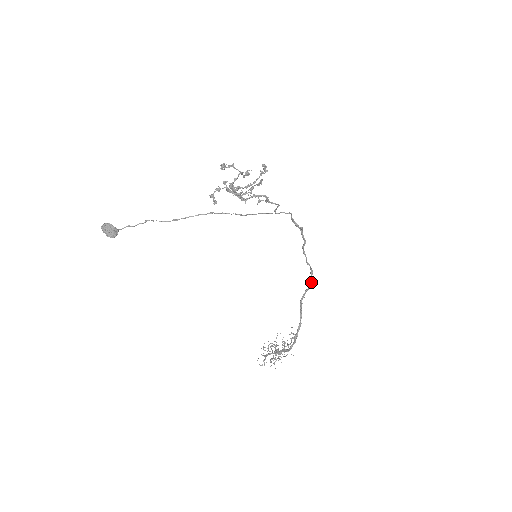
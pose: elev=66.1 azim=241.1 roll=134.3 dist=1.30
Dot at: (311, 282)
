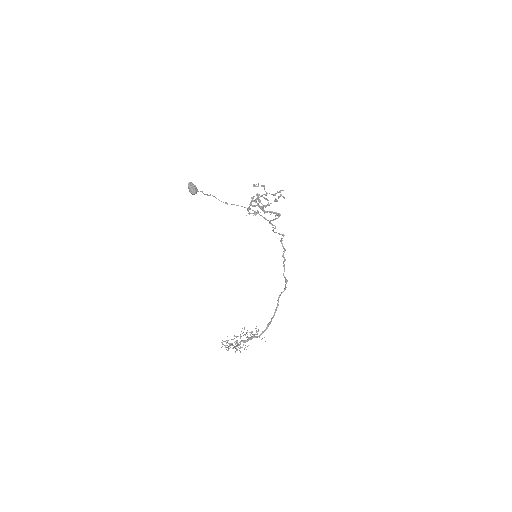
Dot at: occluded
